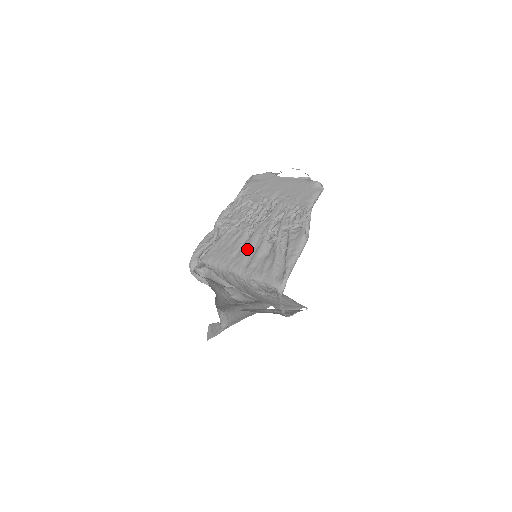
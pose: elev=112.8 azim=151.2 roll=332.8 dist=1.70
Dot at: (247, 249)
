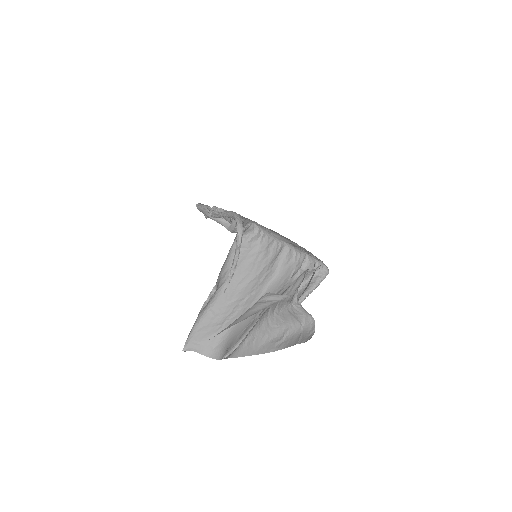
Dot at: occluded
